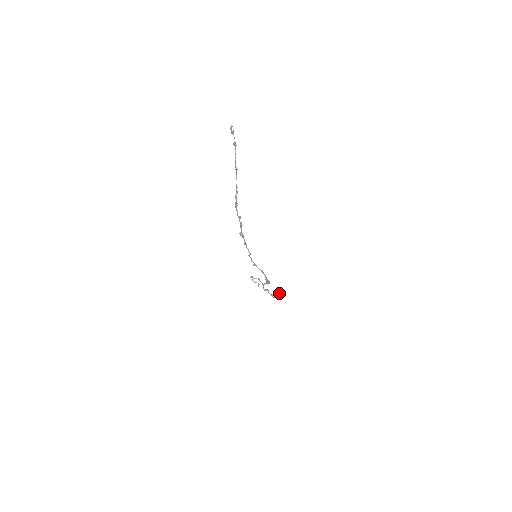
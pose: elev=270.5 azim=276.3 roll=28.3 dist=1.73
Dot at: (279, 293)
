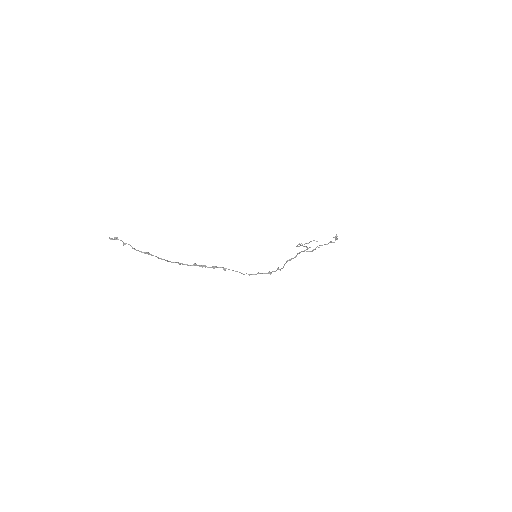
Dot at: (336, 235)
